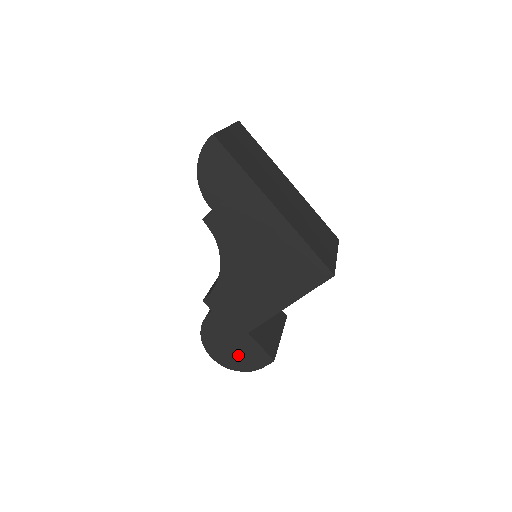
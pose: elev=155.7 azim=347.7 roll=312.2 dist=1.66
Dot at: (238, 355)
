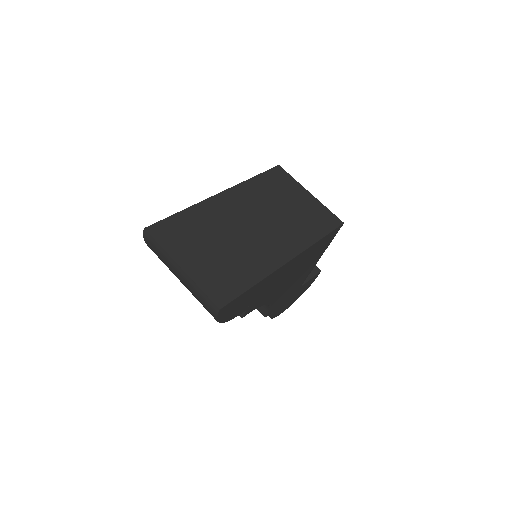
Dot at: (299, 294)
